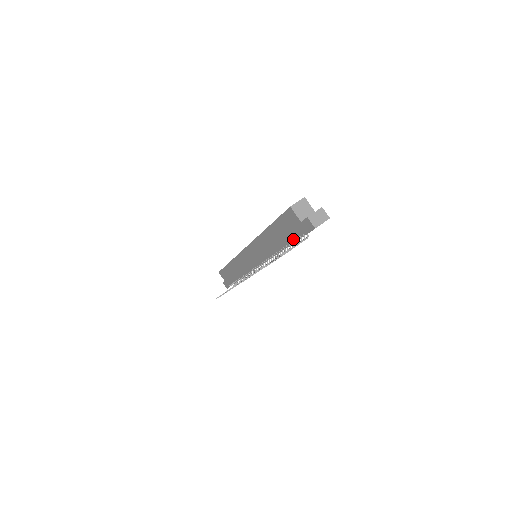
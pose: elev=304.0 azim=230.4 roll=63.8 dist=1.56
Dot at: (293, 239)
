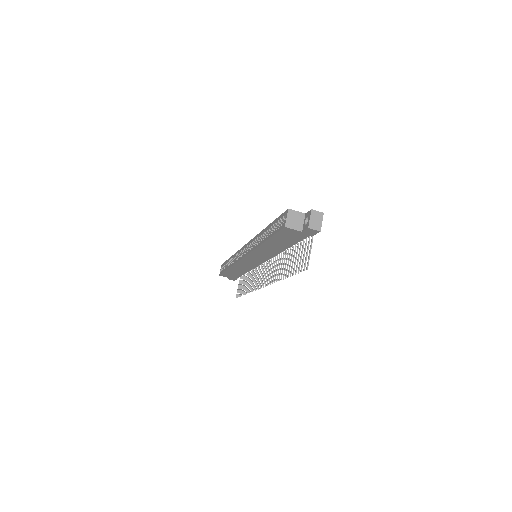
Dot at: occluded
